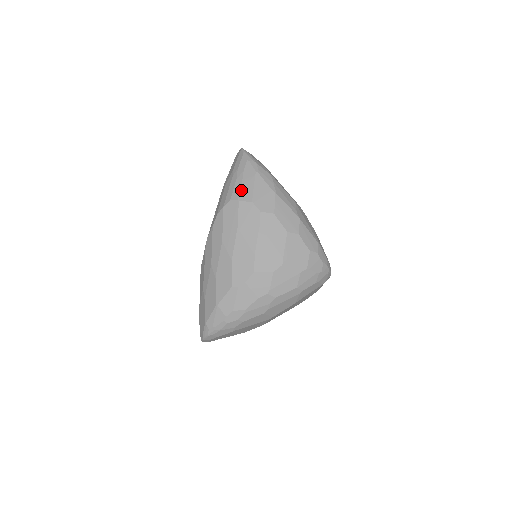
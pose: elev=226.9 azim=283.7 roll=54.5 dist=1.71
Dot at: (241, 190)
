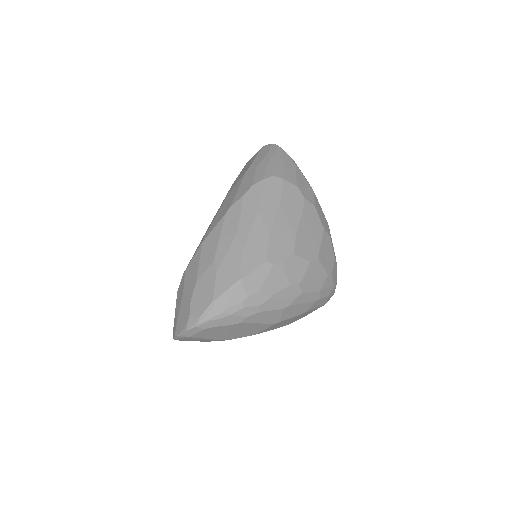
Dot at: (284, 172)
